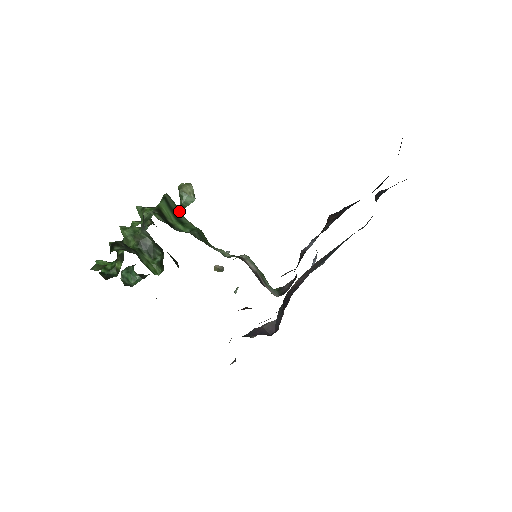
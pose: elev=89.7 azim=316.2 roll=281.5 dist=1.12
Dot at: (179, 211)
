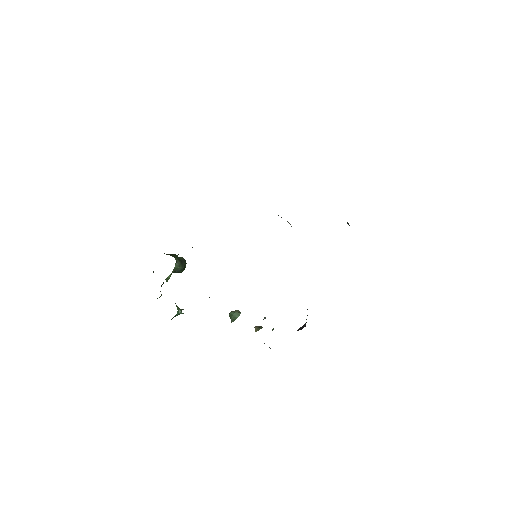
Dot at: occluded
